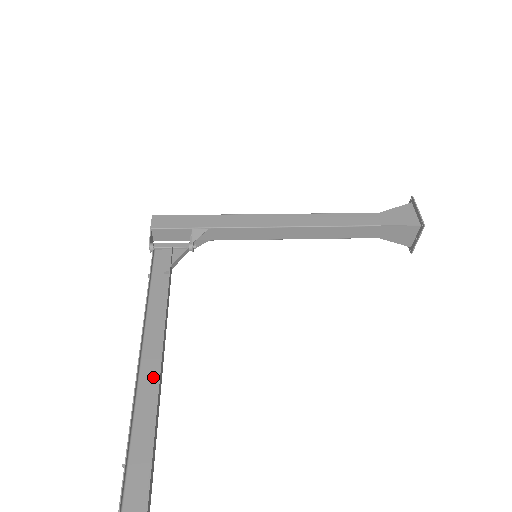
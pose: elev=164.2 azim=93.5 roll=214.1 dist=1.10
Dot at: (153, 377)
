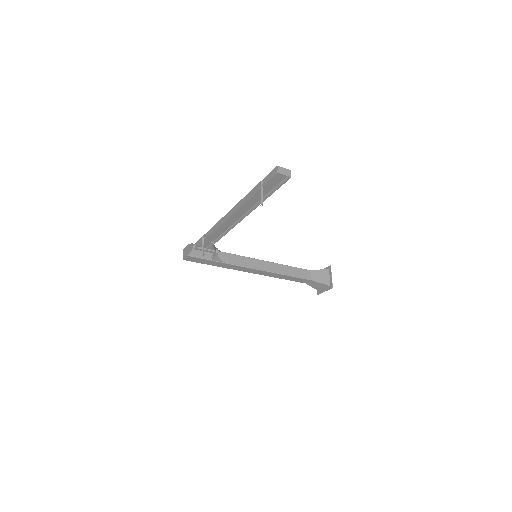
Dot at: (245, 209)
